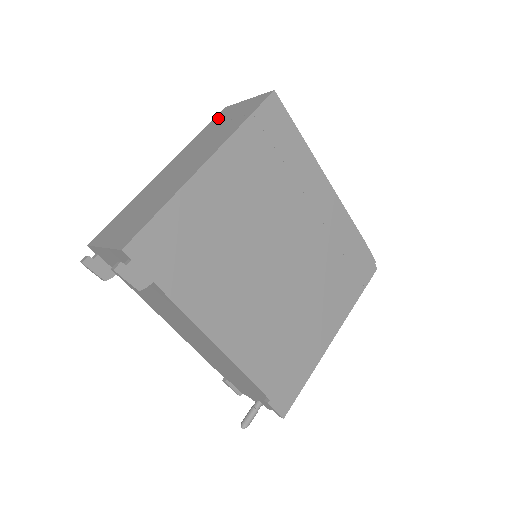
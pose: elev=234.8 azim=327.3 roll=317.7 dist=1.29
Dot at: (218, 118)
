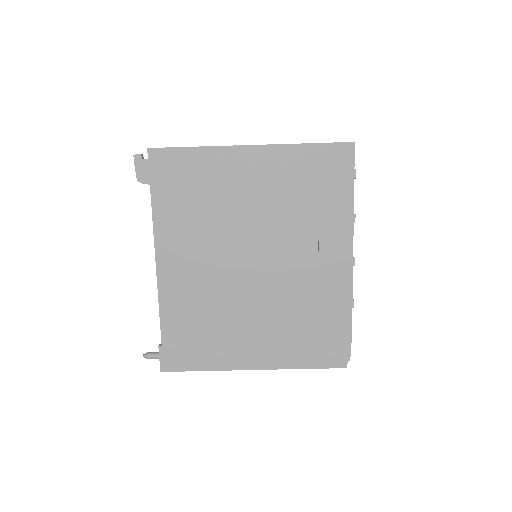
Dot at: occluded
